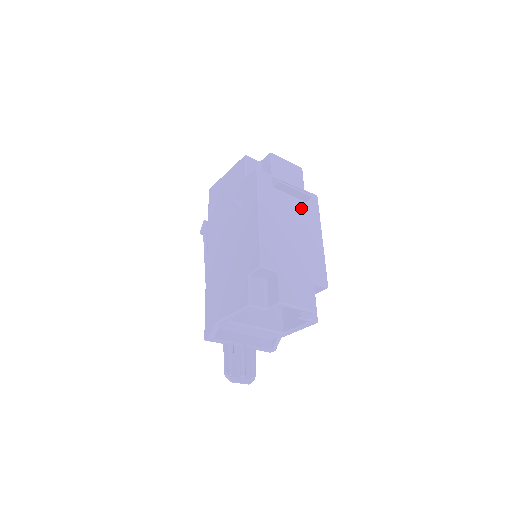
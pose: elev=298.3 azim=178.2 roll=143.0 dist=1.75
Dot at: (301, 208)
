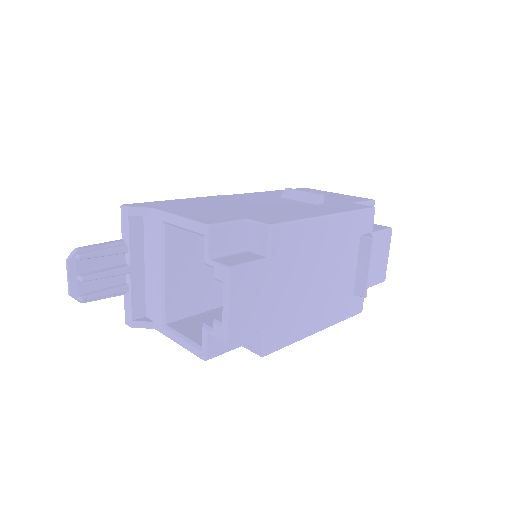
Dot at: (346, 287)
